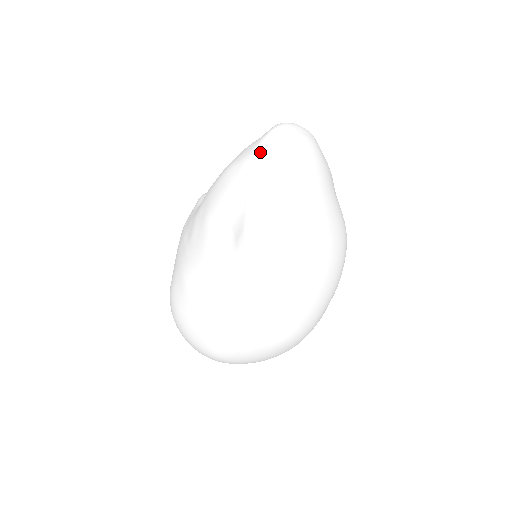
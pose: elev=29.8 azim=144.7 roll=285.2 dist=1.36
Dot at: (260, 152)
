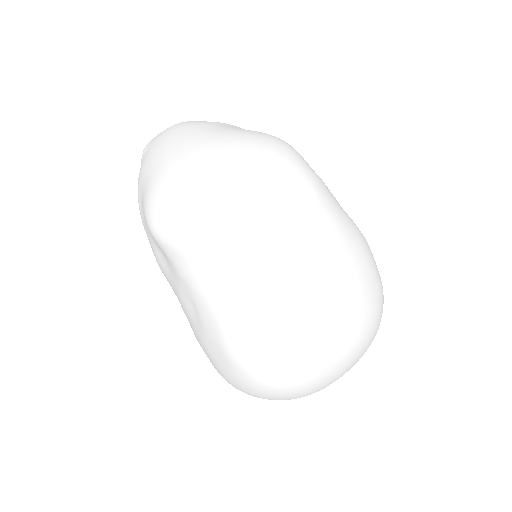
Dot at: occluded
